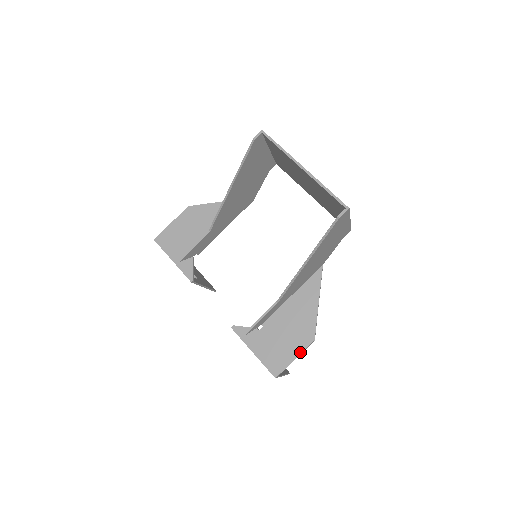
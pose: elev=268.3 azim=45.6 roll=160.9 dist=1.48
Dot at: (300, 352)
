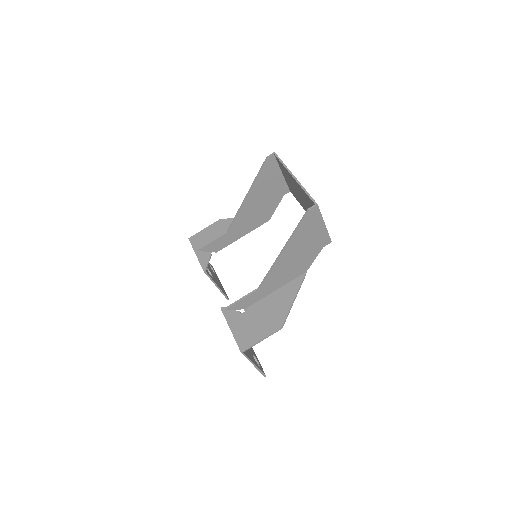
Dot at: (267, 335)
